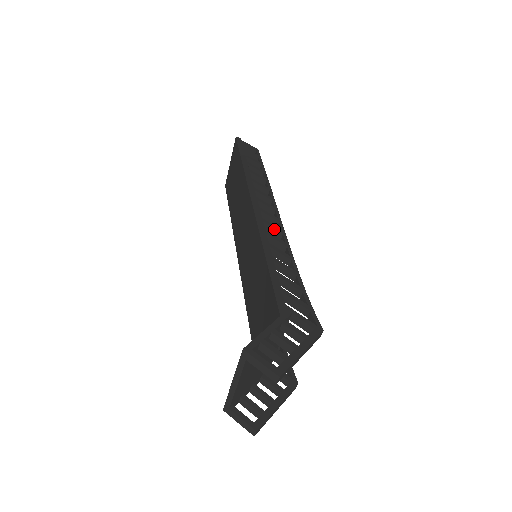
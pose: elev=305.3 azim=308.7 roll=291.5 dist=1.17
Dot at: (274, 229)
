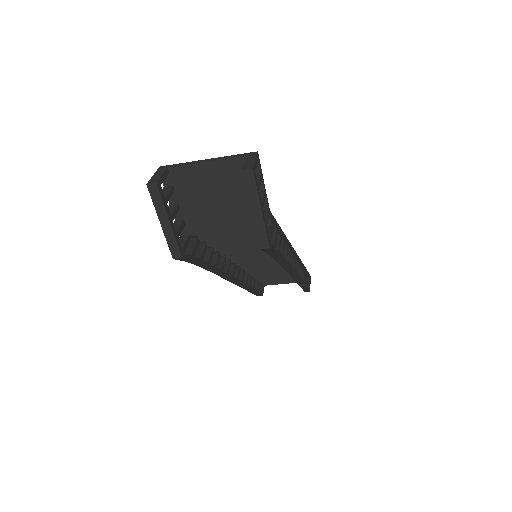
Dot at: (292, 261)
